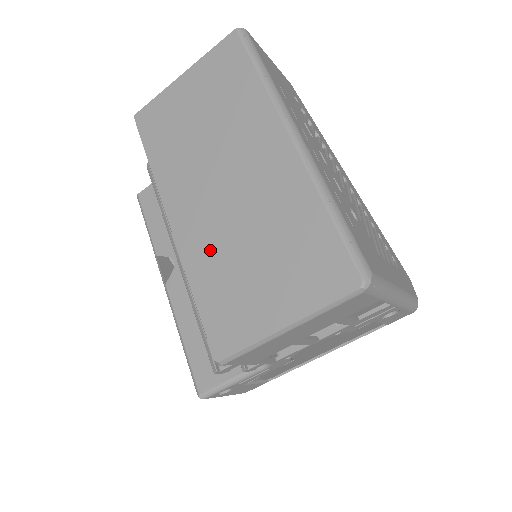
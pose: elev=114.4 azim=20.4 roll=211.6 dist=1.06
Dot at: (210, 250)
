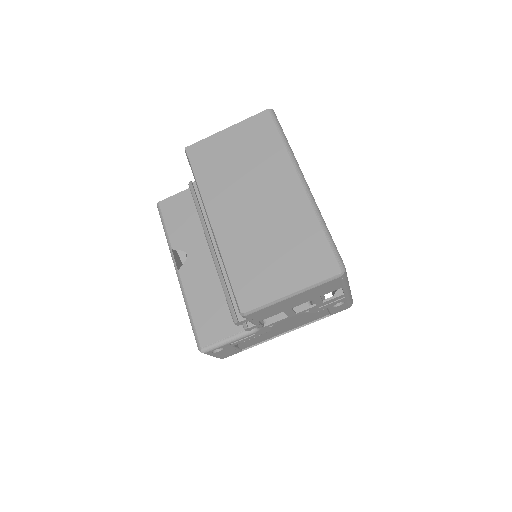
Dot at: (242, 244)
